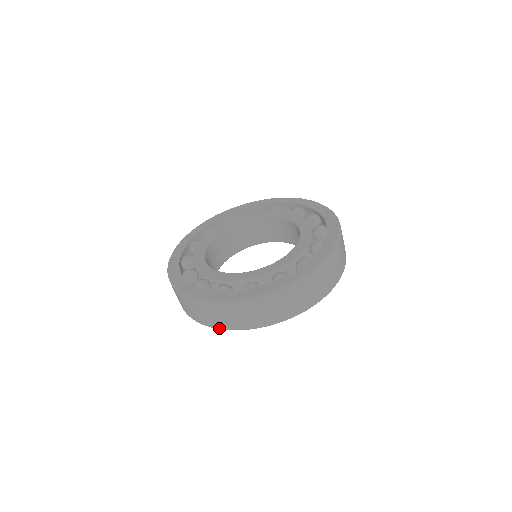
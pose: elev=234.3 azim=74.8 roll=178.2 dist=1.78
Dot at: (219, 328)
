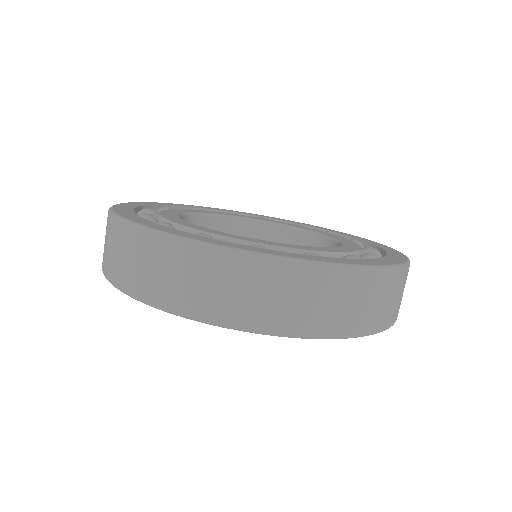
Dot at: (162, 306)
